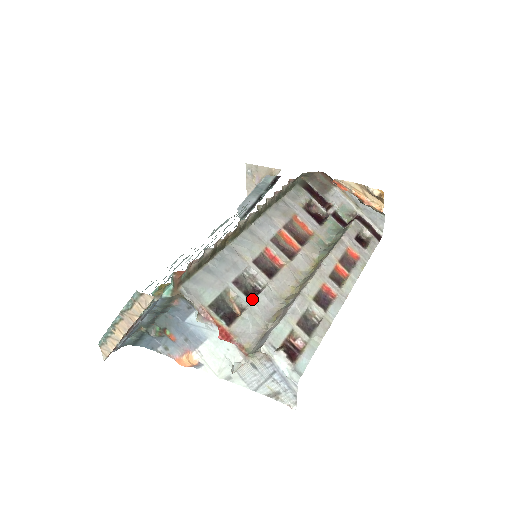
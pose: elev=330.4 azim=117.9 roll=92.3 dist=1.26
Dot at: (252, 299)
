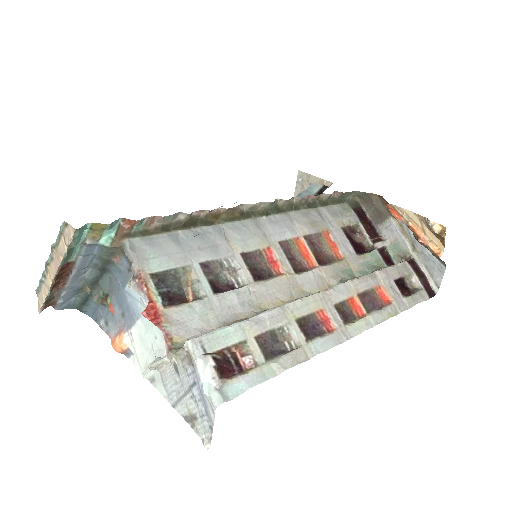
Dot at: (217, 292)
